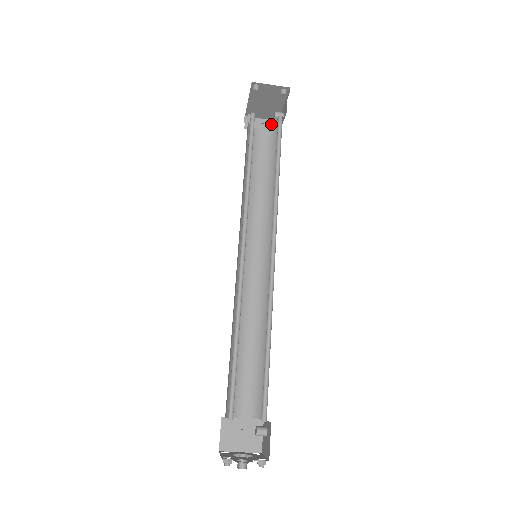
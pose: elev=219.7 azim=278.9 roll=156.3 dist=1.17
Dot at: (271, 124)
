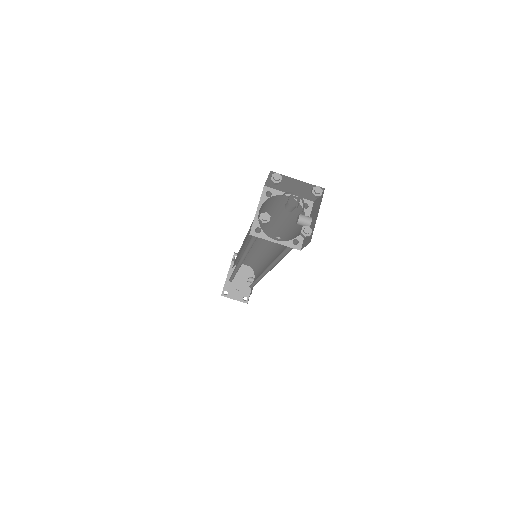
Dot at: occluded
